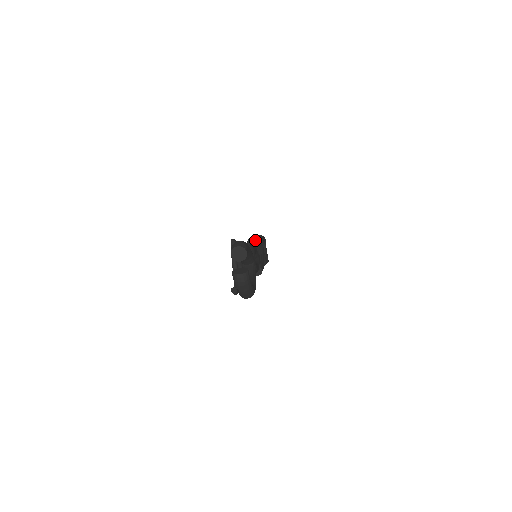
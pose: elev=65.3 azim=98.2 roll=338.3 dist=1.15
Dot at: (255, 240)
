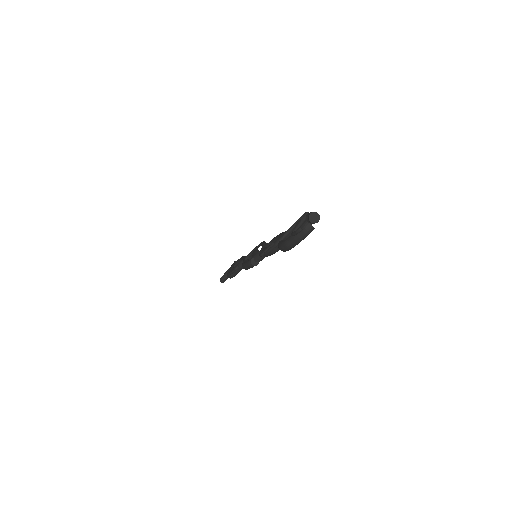
Dot at: occluded
